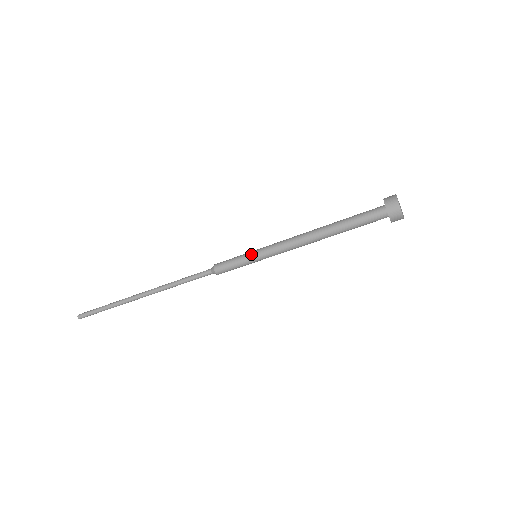
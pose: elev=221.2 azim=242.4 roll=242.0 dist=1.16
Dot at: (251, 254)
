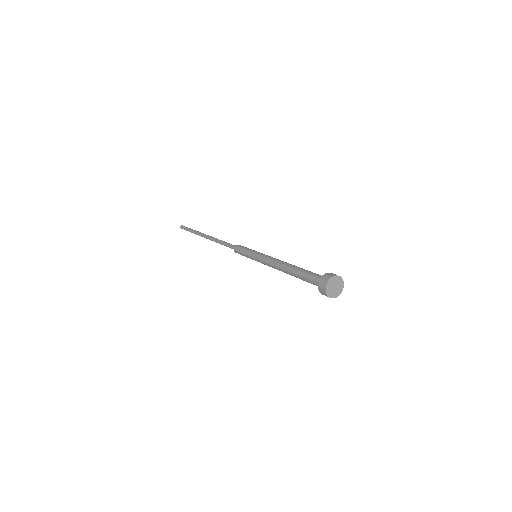
Dot at: (252, 253)
